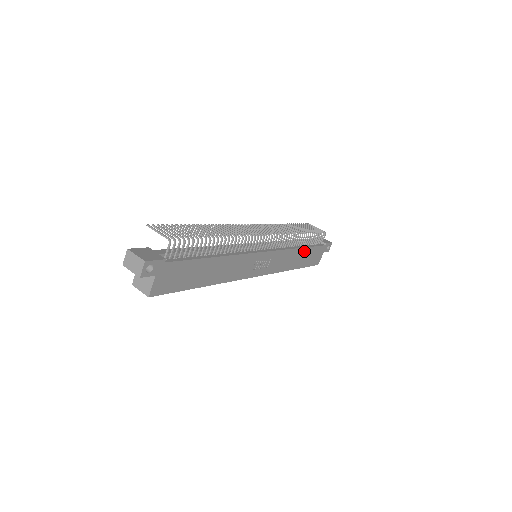
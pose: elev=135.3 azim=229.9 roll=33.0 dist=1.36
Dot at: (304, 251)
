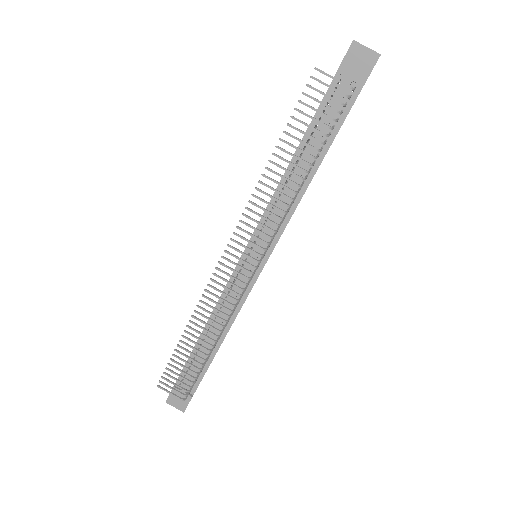
Dot at: (321, 162)
